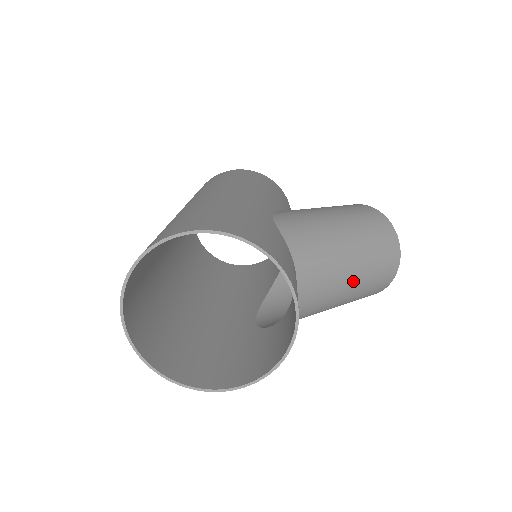
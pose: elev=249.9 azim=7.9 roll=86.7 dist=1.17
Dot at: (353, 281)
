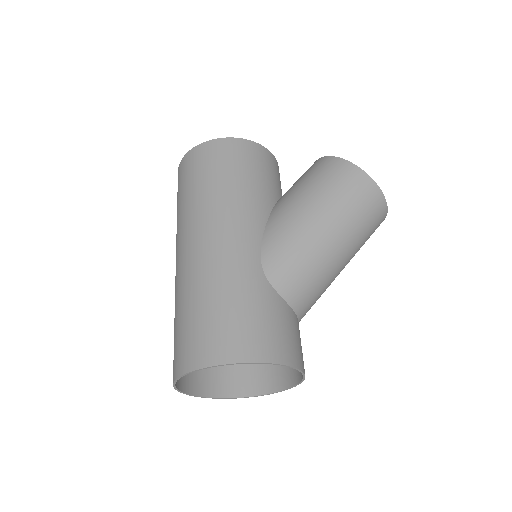
Dot at: (345, 265)
